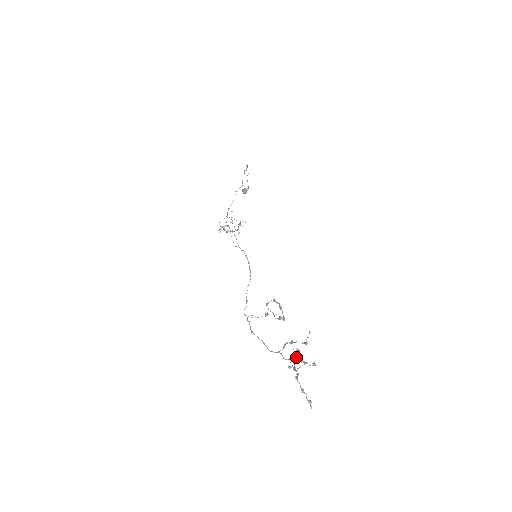
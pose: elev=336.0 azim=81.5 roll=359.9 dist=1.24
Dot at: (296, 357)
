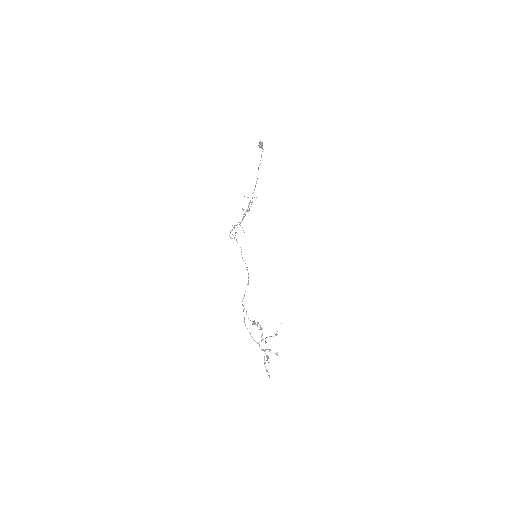
Dot at: (267, 349)
